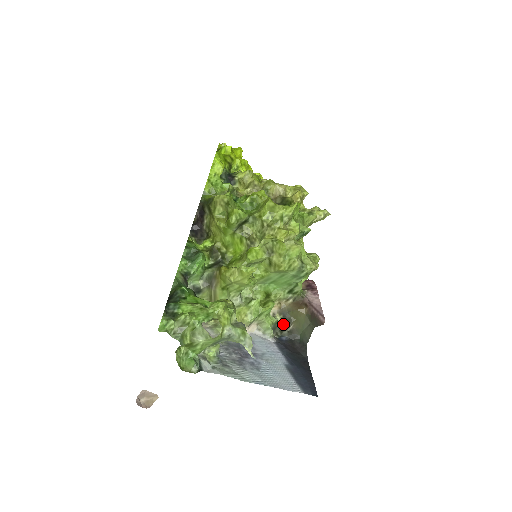
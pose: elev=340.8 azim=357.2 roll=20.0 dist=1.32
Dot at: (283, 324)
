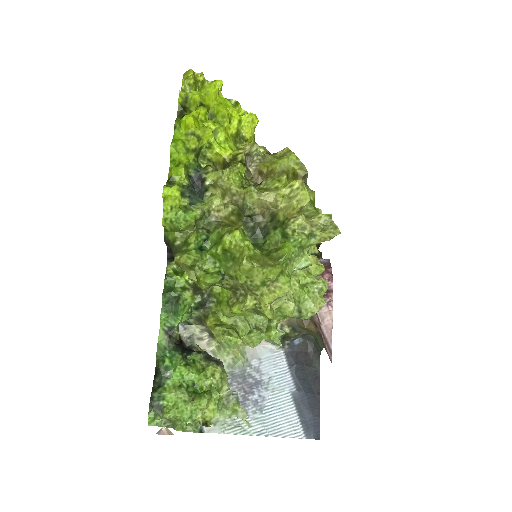
Dot at: (293, 336)
